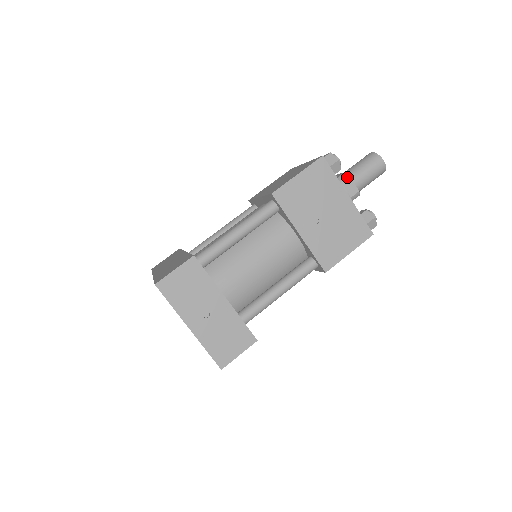
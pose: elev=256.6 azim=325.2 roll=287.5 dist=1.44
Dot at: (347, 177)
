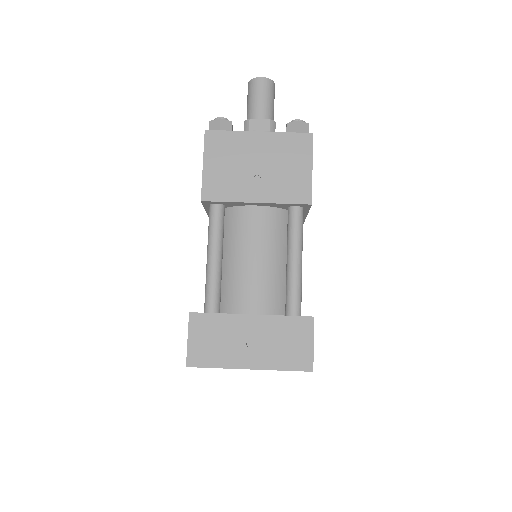
Dot at: (249, 122)
